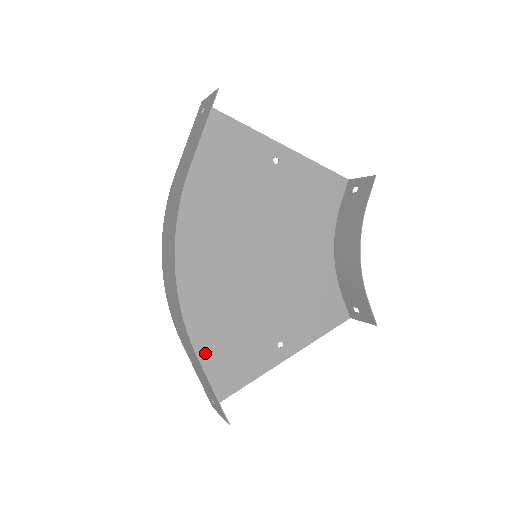
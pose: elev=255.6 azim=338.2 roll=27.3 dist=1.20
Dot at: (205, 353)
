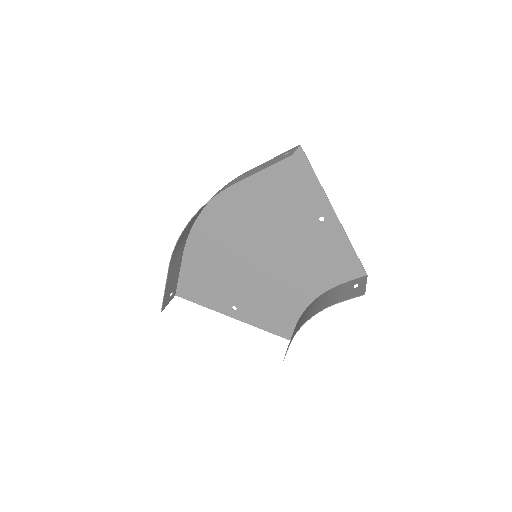
Dot at: (190, 270)
